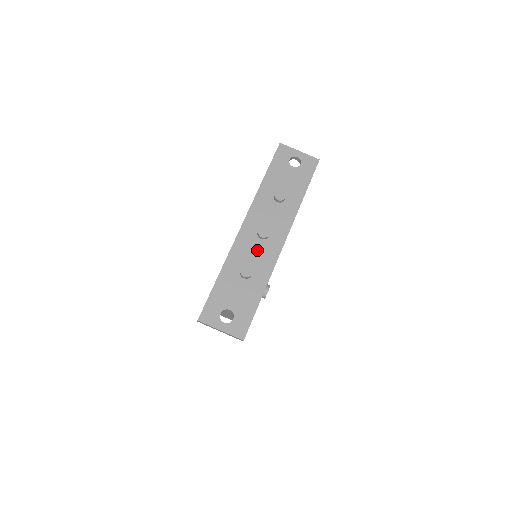
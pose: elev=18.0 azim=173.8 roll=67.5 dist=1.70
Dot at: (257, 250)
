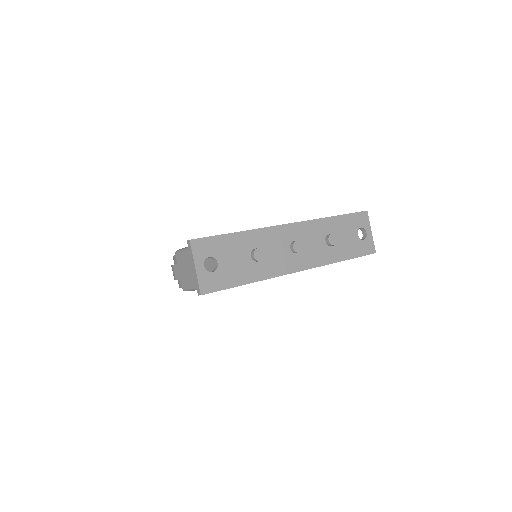
Dot at: (280, 251)
